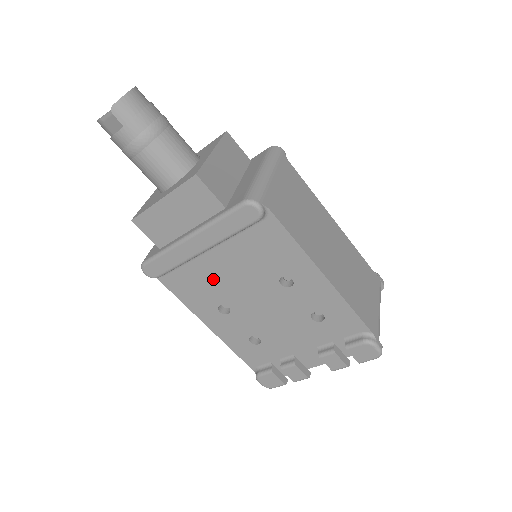
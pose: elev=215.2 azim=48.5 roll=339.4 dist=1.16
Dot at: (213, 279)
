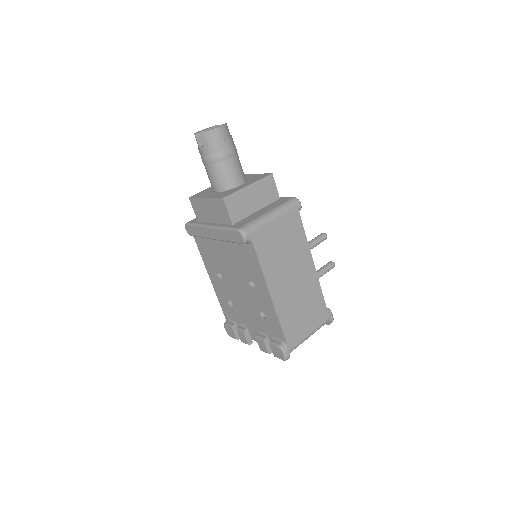
Dot at: (218, 256)
